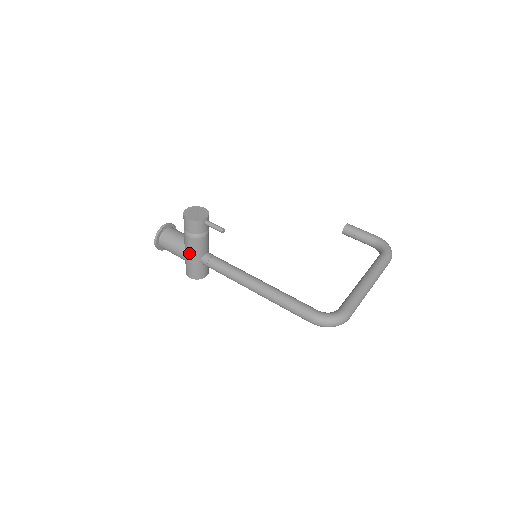
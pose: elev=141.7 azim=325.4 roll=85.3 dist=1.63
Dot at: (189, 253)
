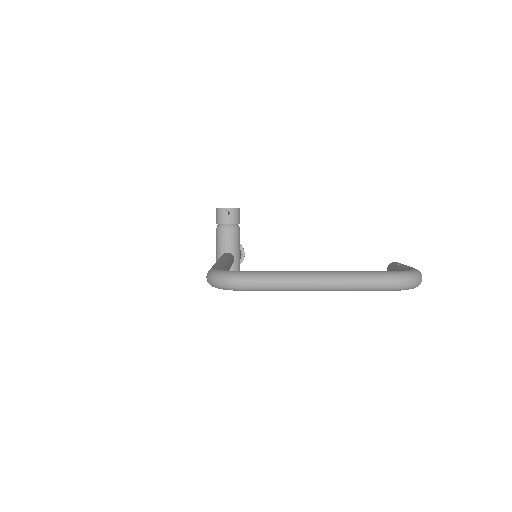
Dot at: (216, 249)
